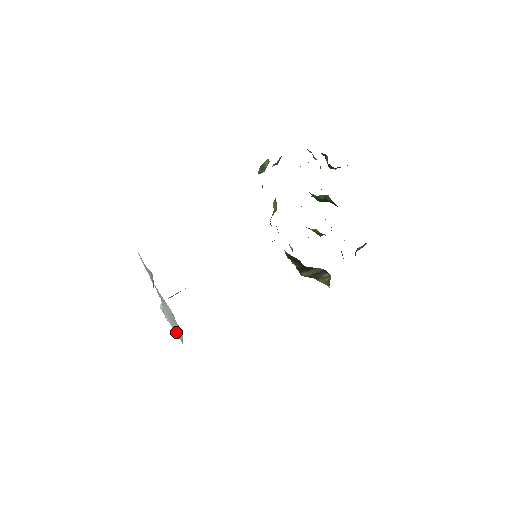
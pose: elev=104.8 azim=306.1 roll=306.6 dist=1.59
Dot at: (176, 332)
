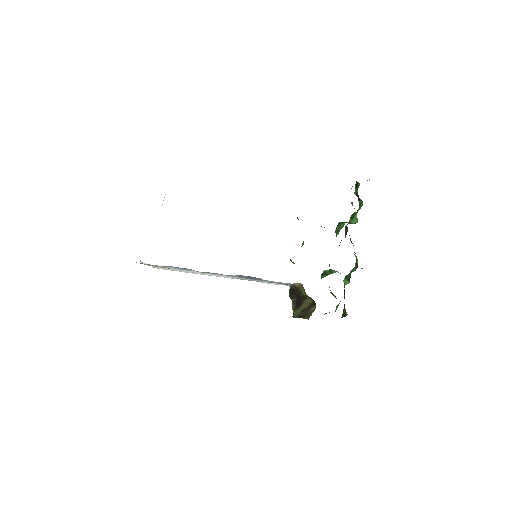
Dot at: occluded
